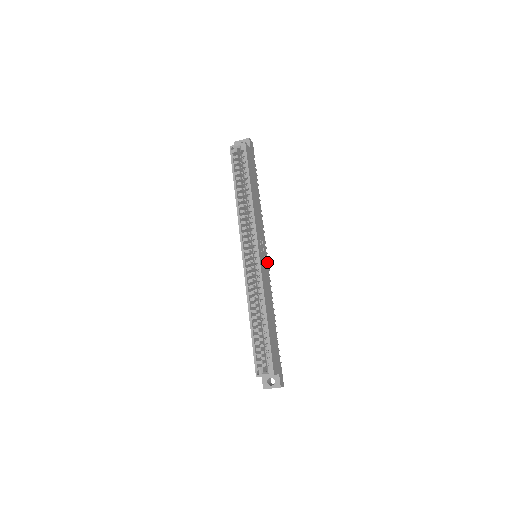
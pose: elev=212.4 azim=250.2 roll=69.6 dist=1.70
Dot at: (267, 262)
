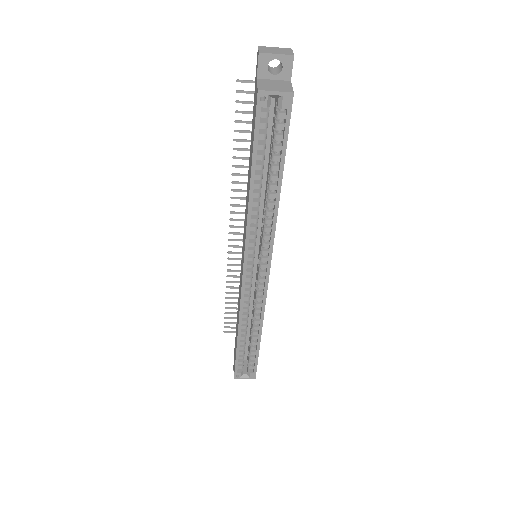
Dot at: occluded
